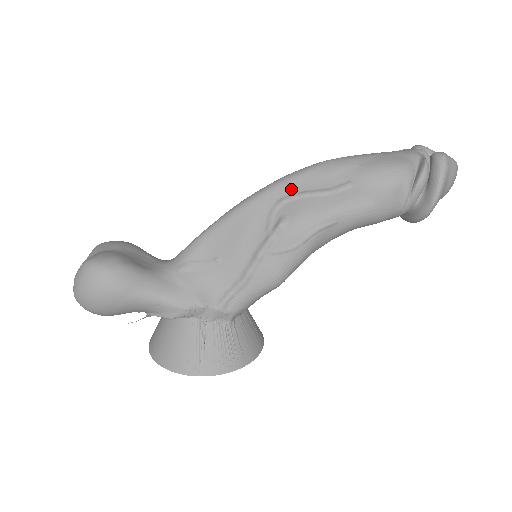
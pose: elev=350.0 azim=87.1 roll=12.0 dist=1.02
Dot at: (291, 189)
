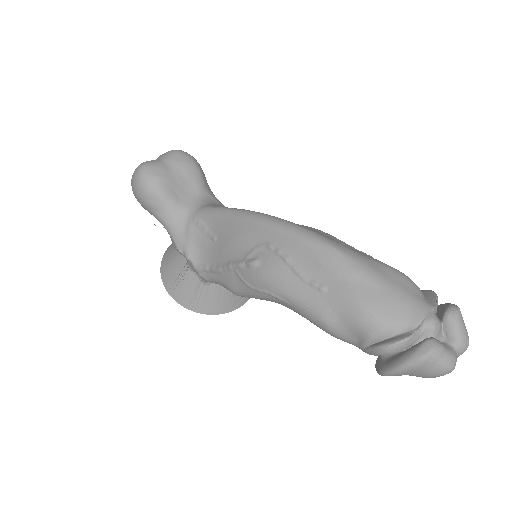
Dot at: (284, 244)
